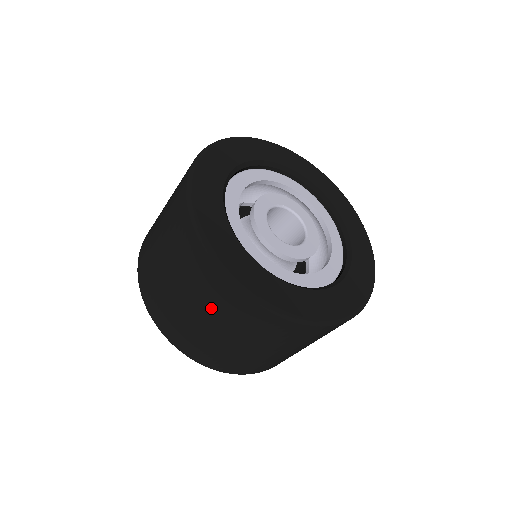
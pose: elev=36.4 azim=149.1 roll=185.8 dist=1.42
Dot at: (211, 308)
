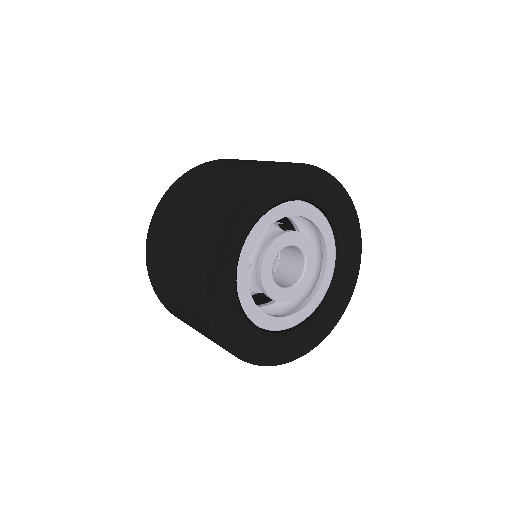
Dot at: occluded
